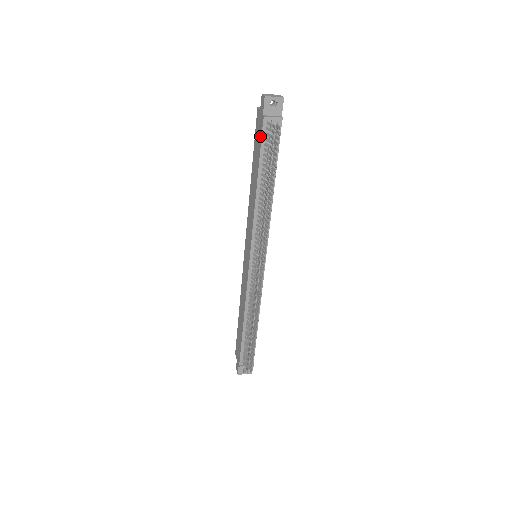
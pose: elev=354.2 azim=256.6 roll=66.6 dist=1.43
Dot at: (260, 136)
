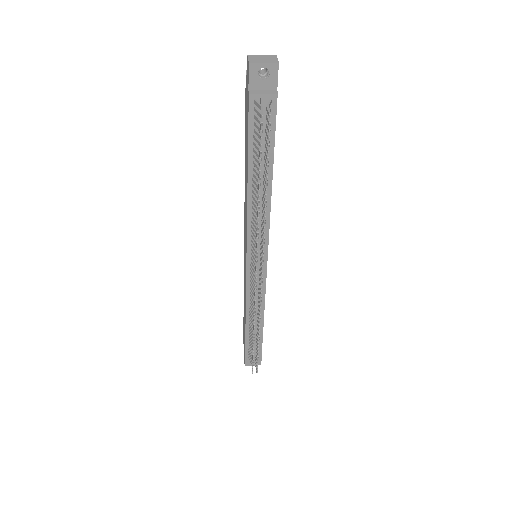
Dot at: (247, 118)
